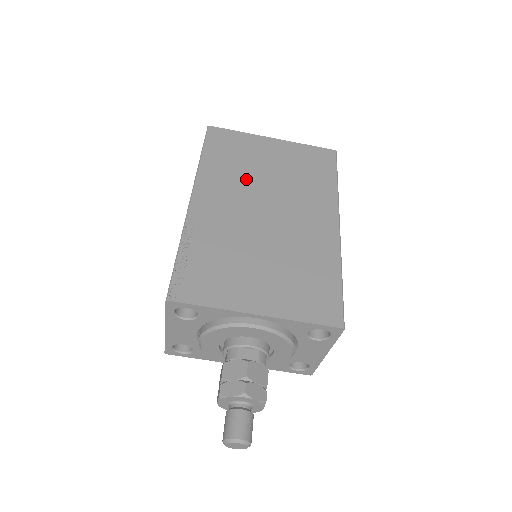
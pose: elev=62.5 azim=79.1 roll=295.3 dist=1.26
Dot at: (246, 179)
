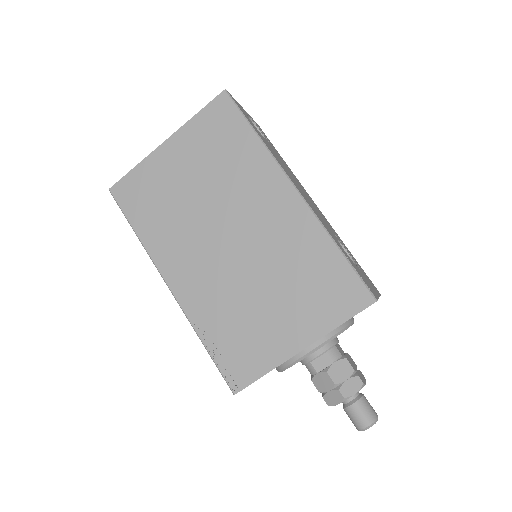
Dot at: (186, 220)
